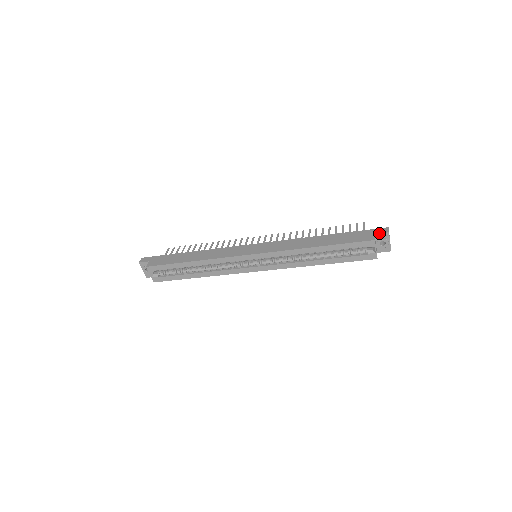
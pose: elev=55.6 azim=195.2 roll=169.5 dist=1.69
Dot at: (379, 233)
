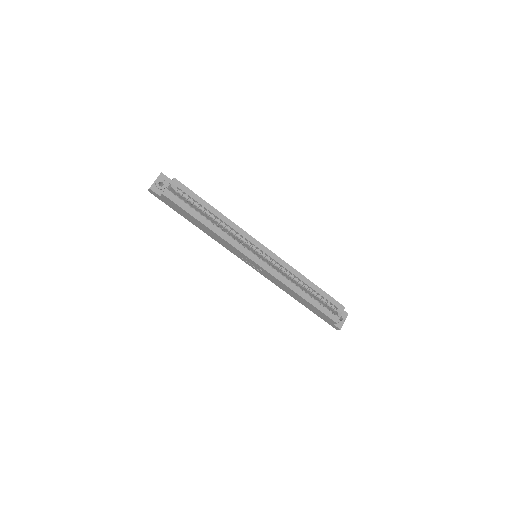
Dot at: occluded
